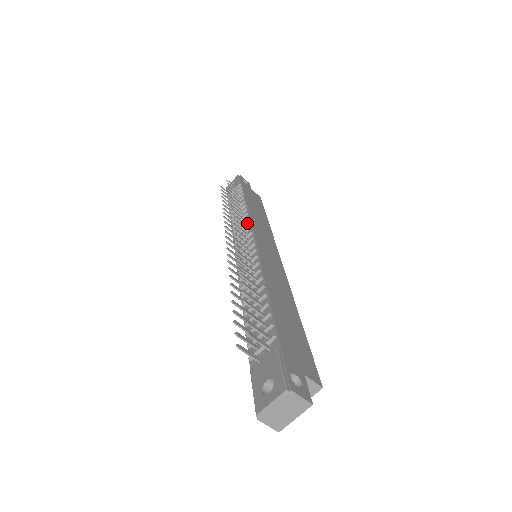
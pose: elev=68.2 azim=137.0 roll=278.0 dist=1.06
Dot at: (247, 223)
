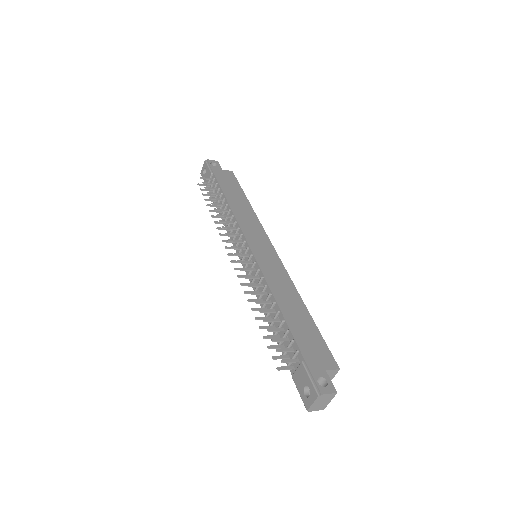
Dot at: (237, 229)
